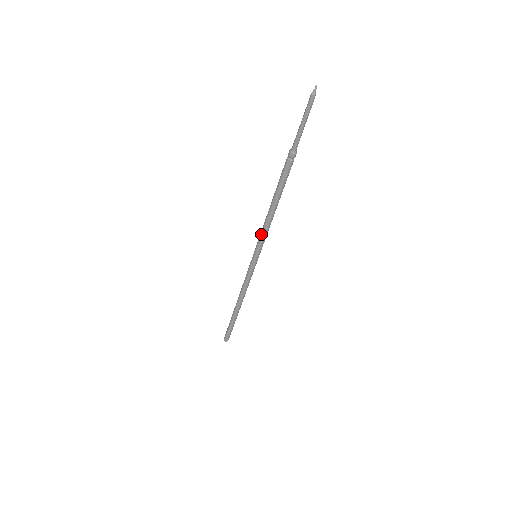
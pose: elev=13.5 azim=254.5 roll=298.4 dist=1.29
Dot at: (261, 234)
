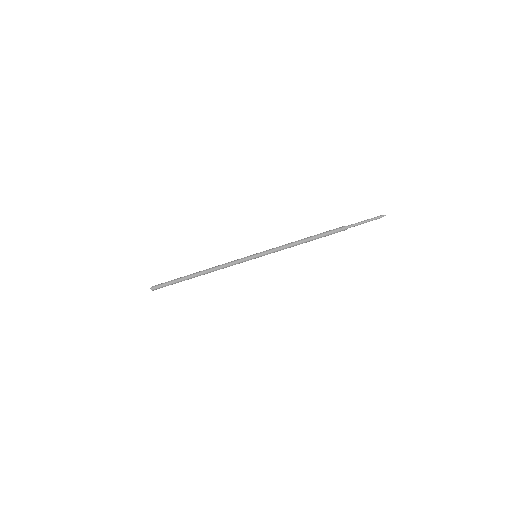
Dot at: (278, 249)
